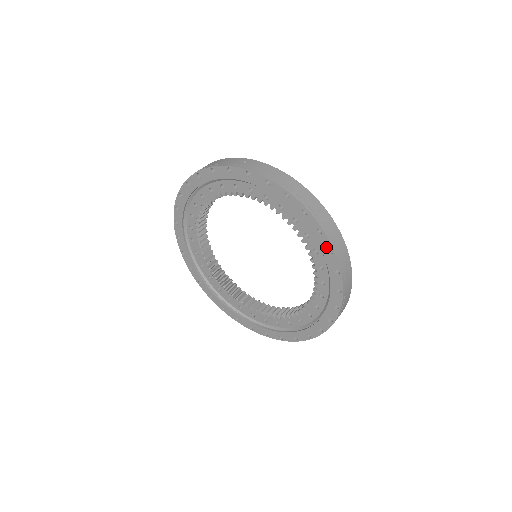
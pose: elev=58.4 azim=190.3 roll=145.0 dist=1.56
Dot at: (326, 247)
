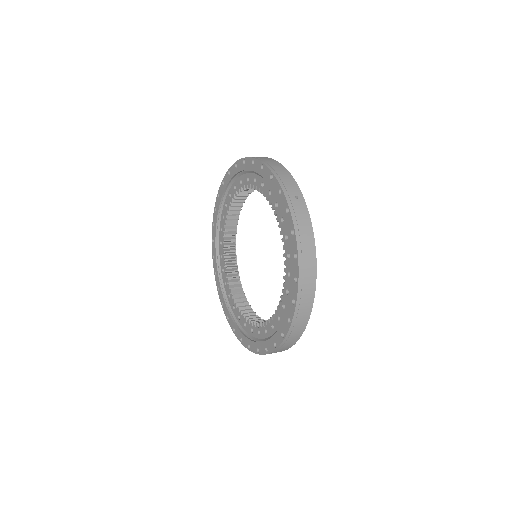
Dot at: (289, 315)
